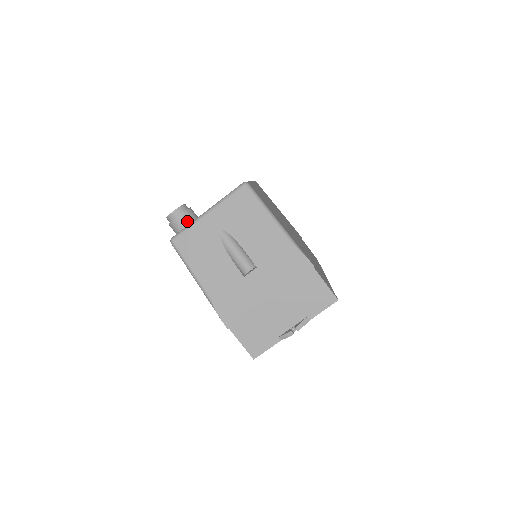
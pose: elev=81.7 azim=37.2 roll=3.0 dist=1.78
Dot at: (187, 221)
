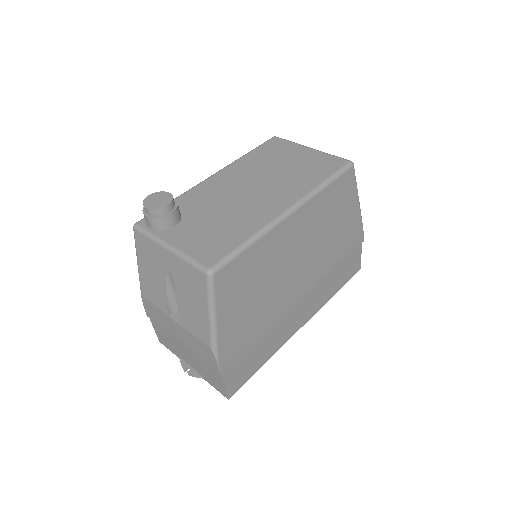
Dot at: (155, 227)
